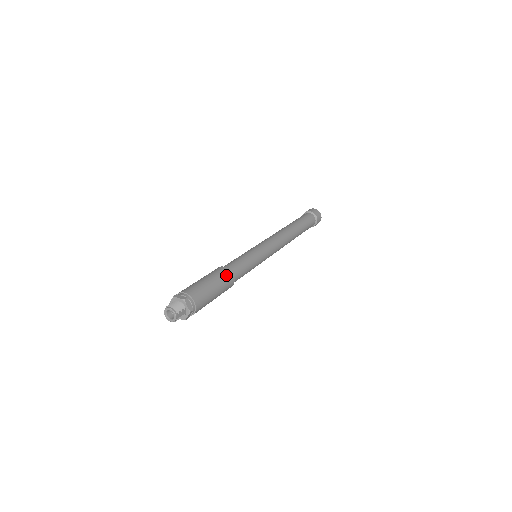
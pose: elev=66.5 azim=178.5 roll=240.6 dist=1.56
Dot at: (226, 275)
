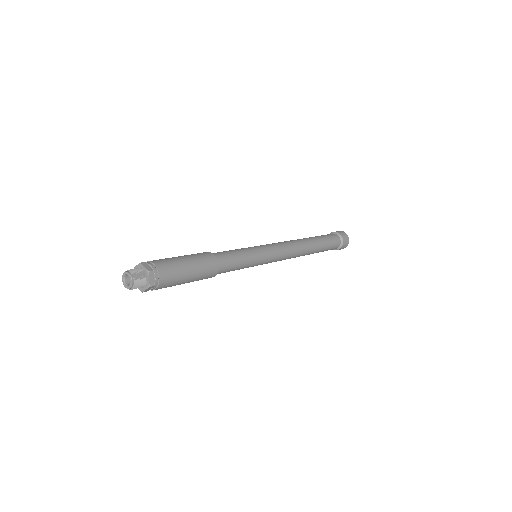
Dot at: (203, 254)
